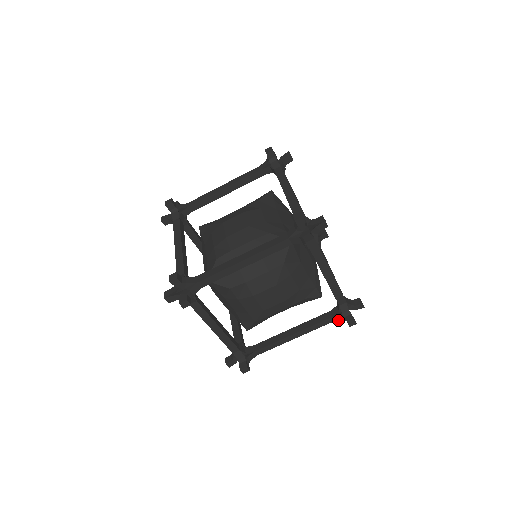
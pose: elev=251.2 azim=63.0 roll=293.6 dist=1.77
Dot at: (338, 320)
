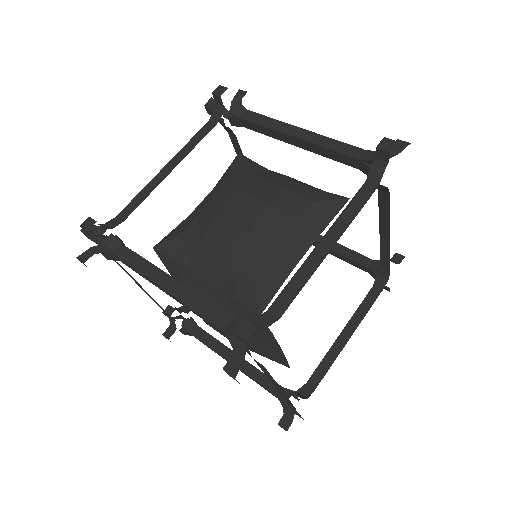
Dot at: occluded
